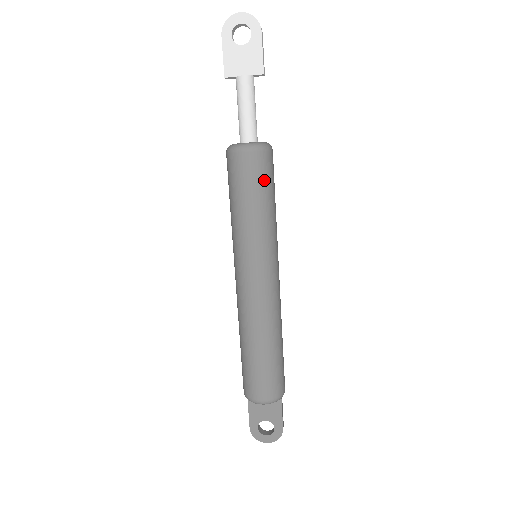
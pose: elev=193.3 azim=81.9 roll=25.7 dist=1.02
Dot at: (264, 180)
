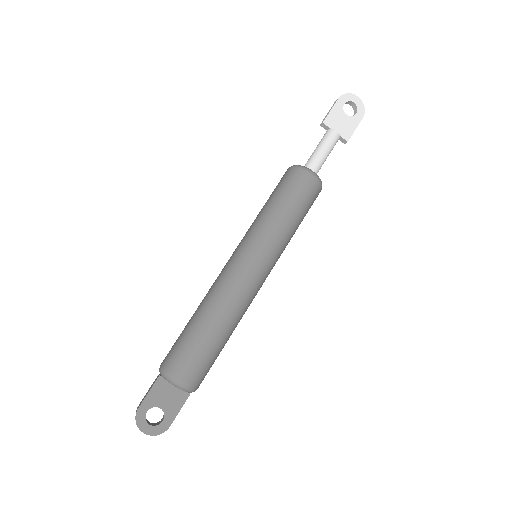
Dot at: (308, 204)
